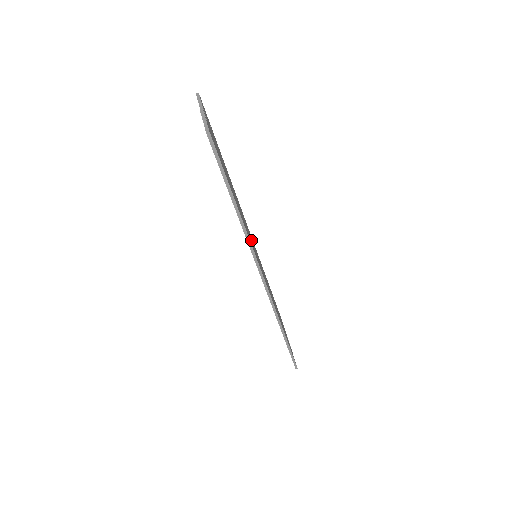
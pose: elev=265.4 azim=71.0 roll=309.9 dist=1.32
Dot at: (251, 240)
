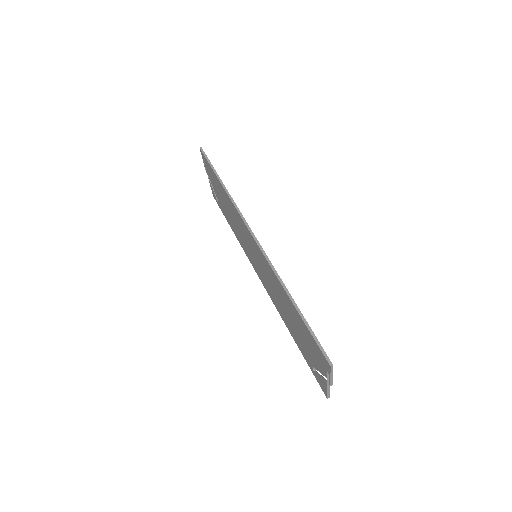
Dot at: occluded
